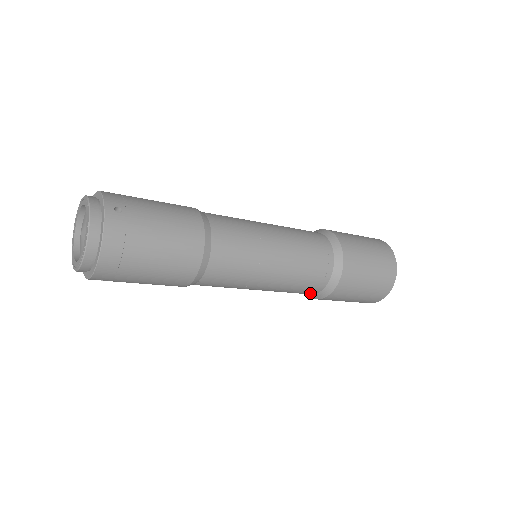
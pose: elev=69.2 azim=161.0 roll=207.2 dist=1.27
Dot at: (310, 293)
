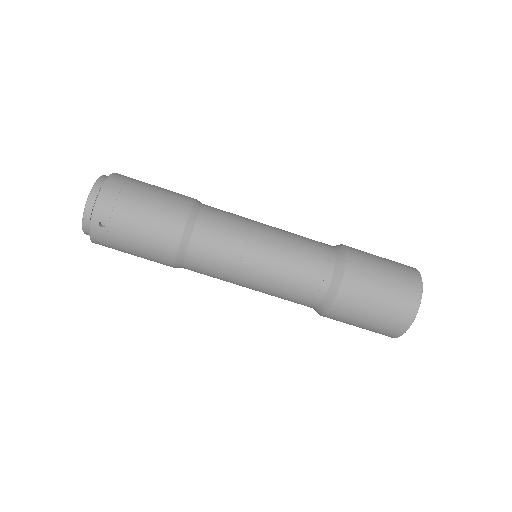
Dot at: (322, 285)
